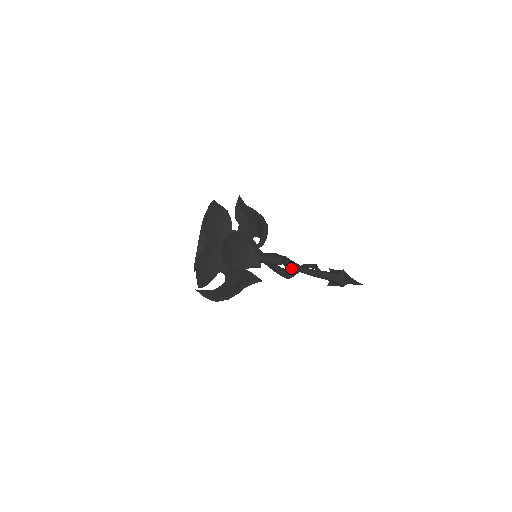
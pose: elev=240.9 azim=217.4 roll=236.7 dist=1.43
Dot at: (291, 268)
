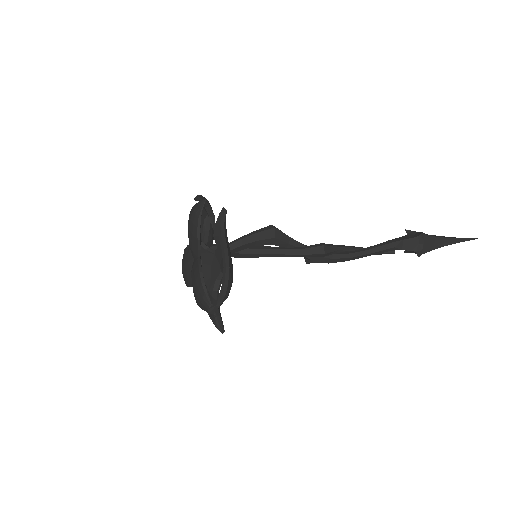
Dot at: (331, 258)
